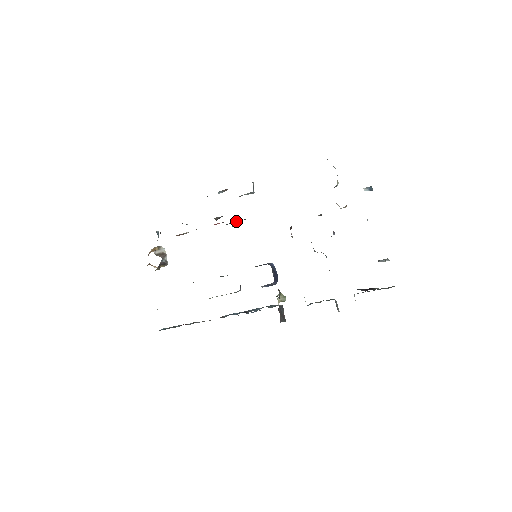
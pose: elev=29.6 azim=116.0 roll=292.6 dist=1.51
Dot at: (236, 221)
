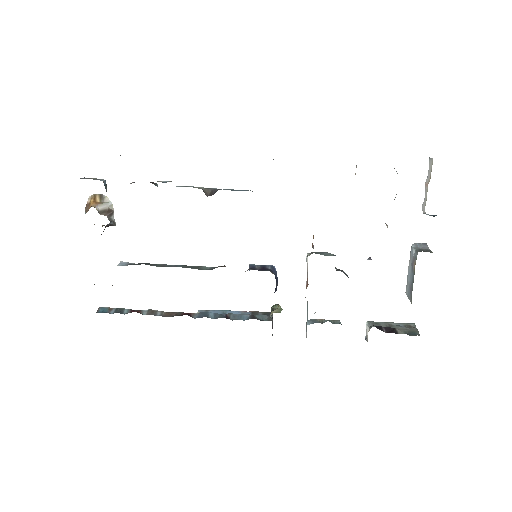
Dot at: occluded
